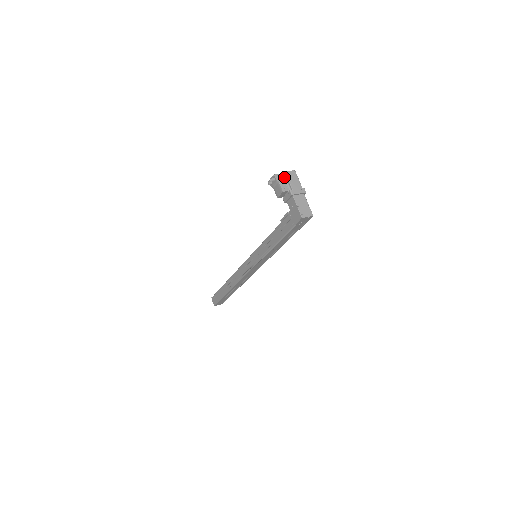
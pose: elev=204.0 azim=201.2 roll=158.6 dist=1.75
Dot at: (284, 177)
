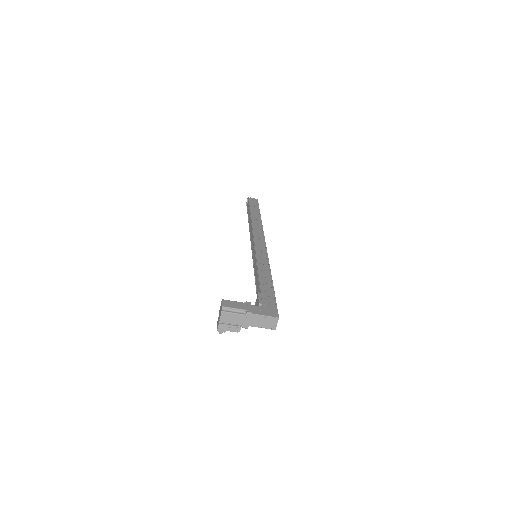
Dot at: (224, 322)
